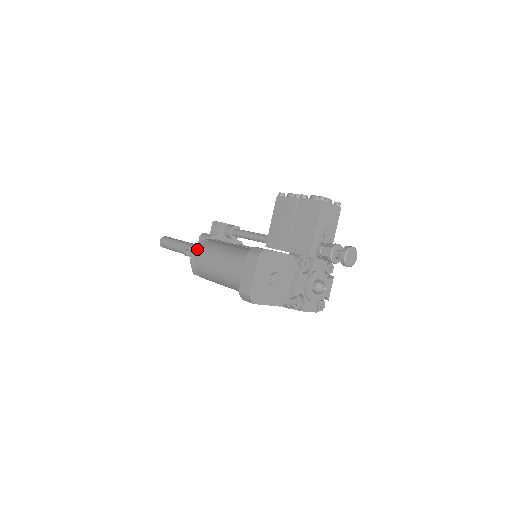
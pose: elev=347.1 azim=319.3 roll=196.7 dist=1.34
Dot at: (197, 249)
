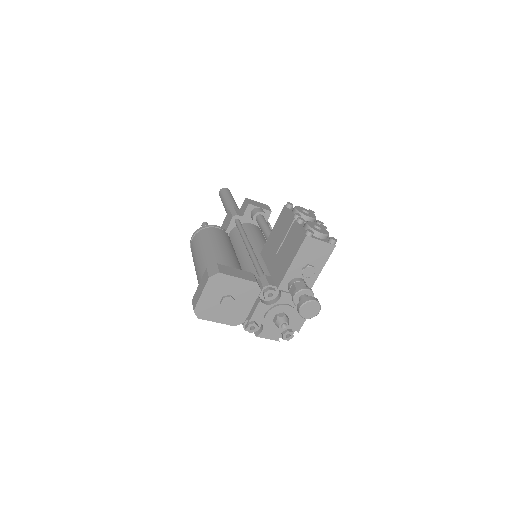
Dot at: (196, 234)
